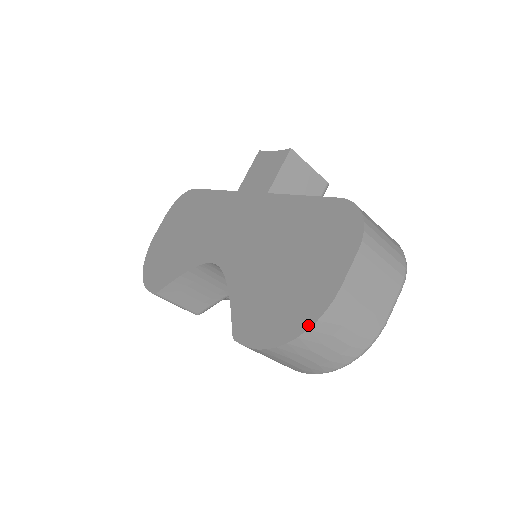
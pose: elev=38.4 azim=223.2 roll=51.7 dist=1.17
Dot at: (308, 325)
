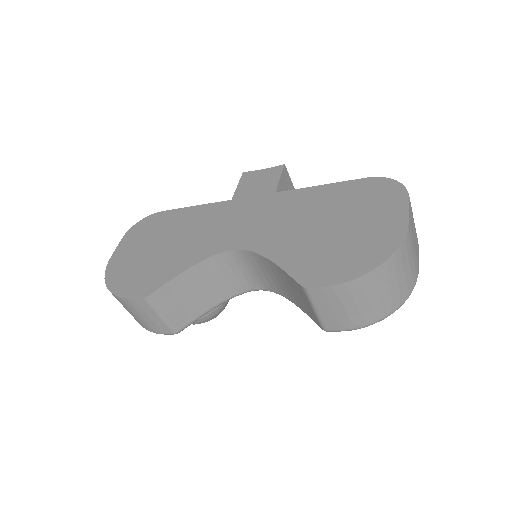
Dot at: (393, 249)
